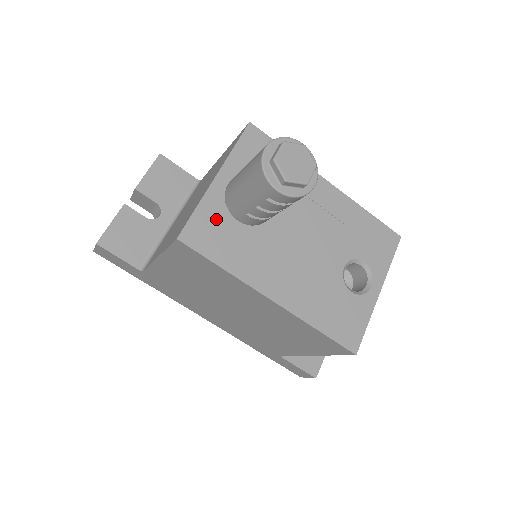
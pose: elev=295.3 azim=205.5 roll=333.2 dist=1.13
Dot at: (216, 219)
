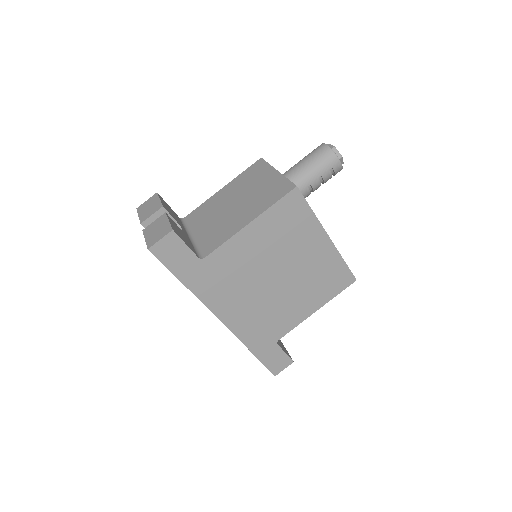
Dot at: occluded
